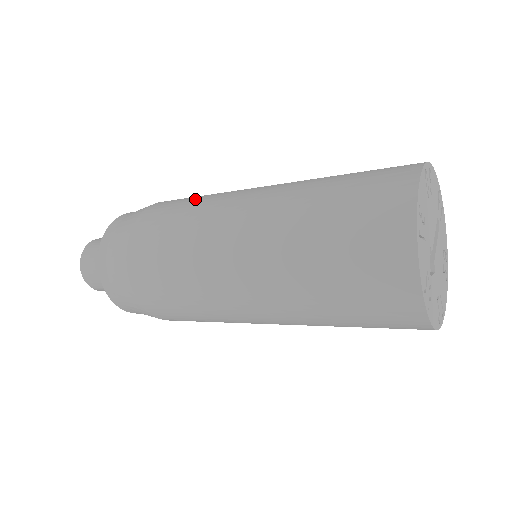
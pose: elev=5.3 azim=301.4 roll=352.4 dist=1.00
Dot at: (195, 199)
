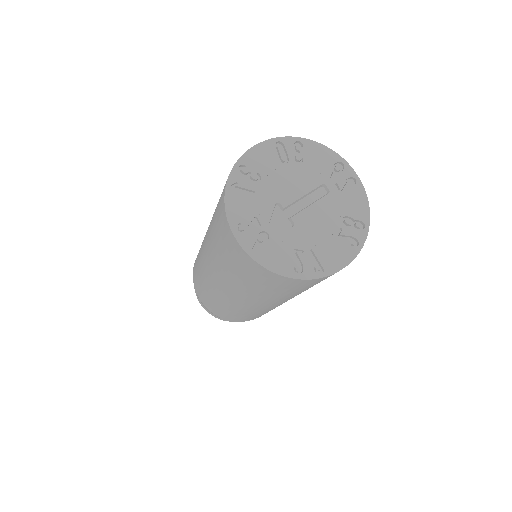
Dot at: occluded
